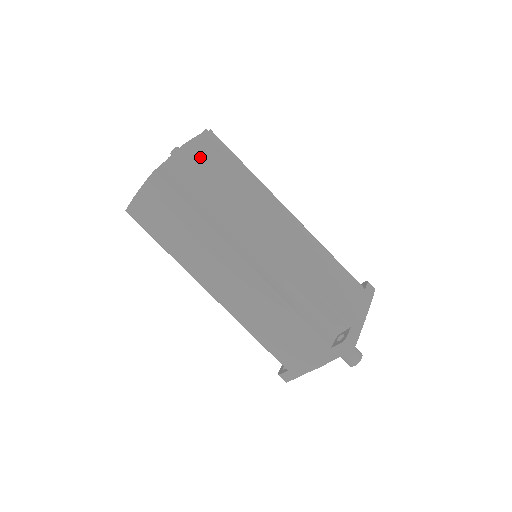
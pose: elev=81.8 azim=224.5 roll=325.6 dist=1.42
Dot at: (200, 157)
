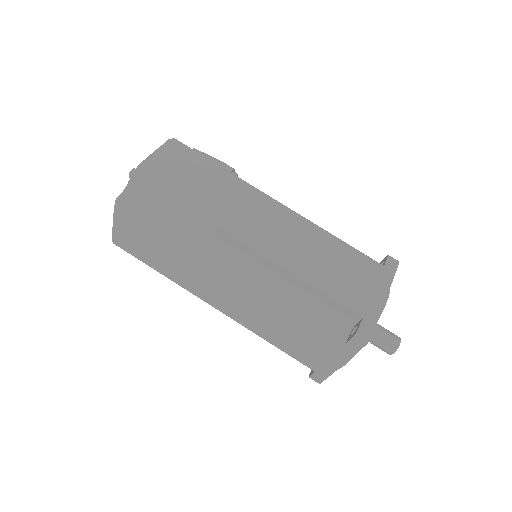
Dot at: (160, 172)
